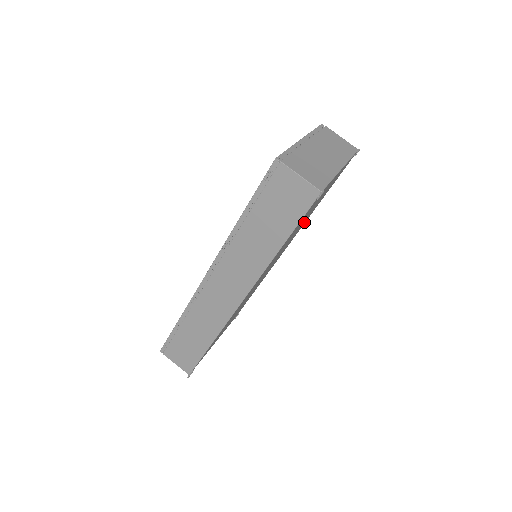
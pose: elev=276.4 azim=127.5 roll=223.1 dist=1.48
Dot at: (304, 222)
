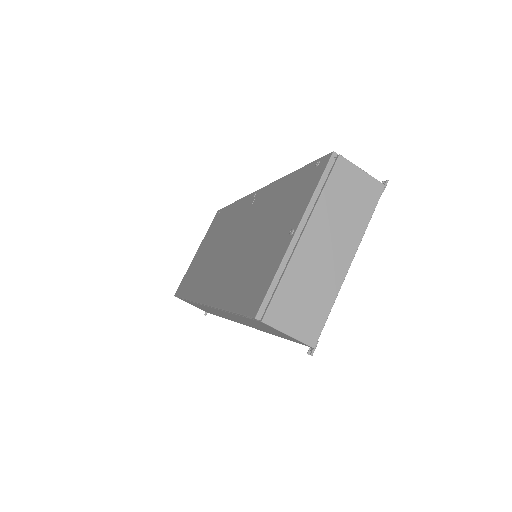
Dot at: occluded
